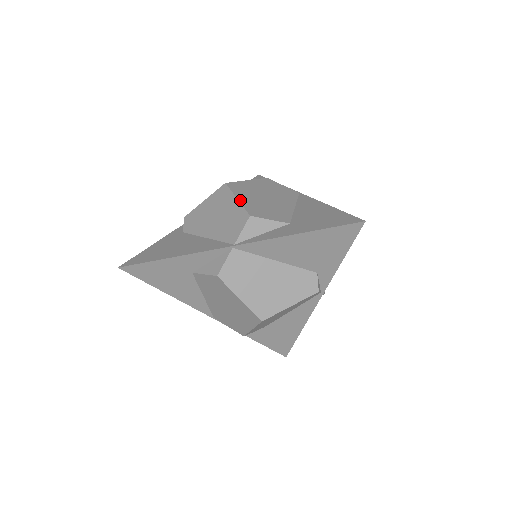
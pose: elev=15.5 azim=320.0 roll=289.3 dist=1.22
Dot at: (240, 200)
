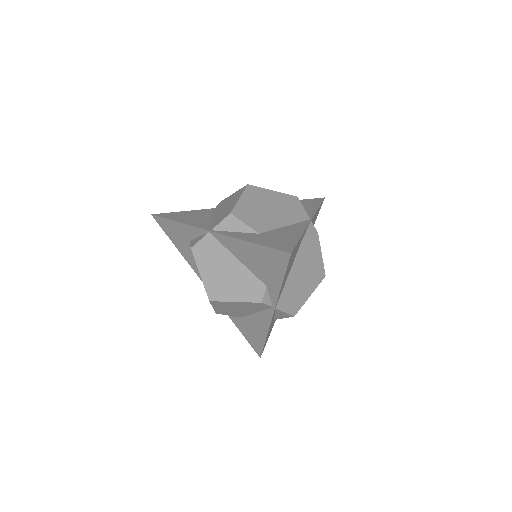
Dot at: (240, 200)
